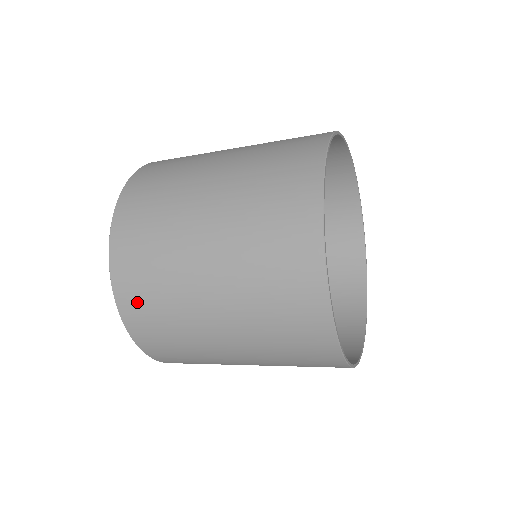
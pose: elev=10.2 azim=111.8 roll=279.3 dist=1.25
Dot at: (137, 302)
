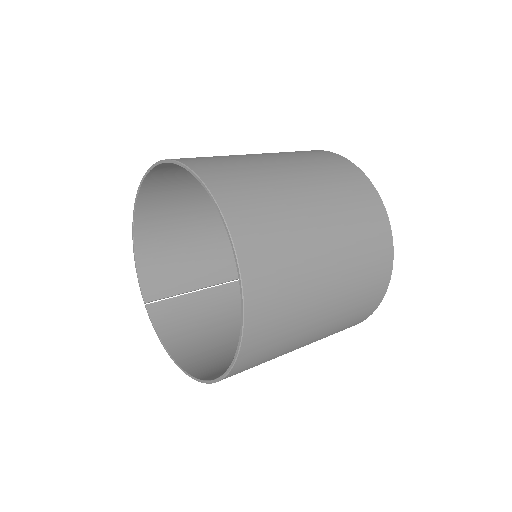
Dot at: occluded
